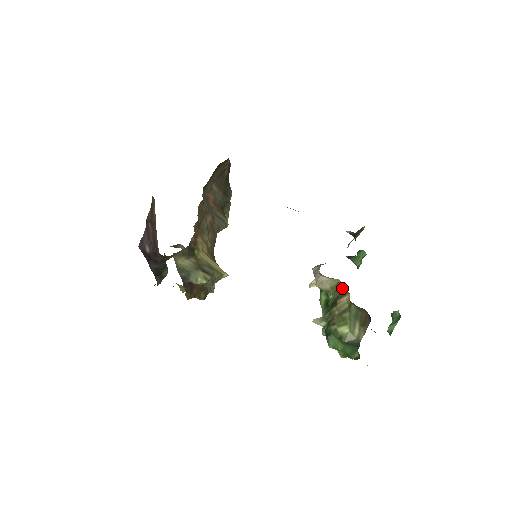
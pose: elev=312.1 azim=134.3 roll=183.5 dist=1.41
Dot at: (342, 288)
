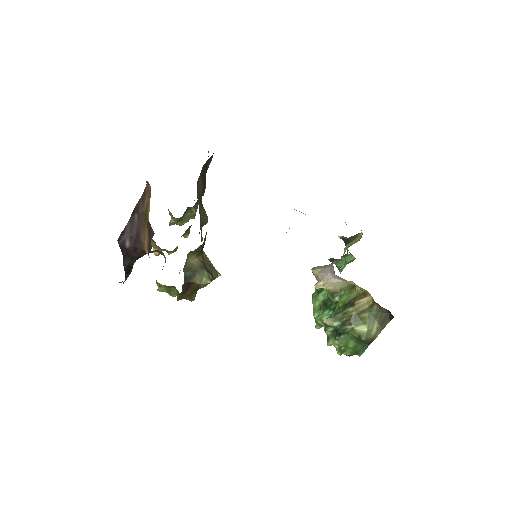
Dot at: (362, 290)
